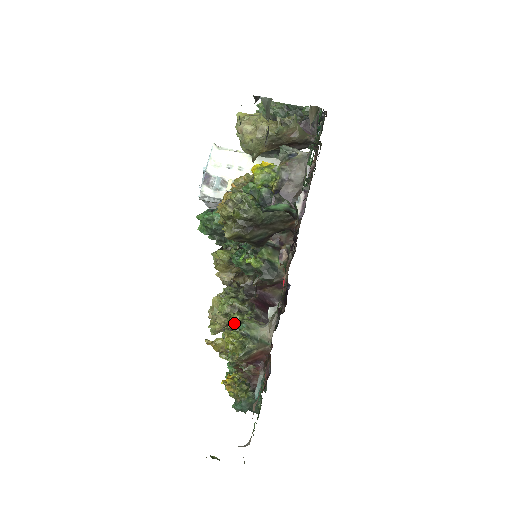
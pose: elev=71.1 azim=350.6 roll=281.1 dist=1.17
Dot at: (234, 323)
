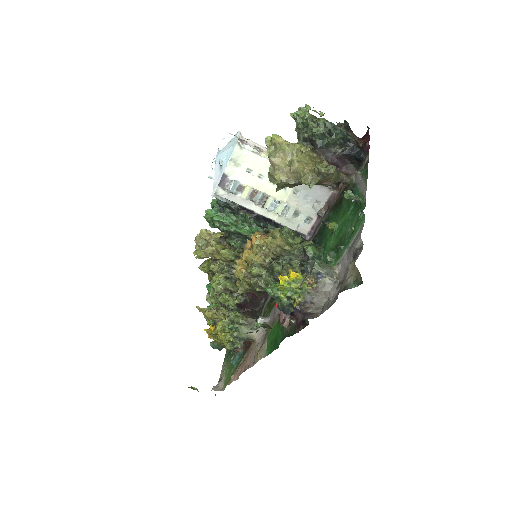
Dot at: (227, 320)
